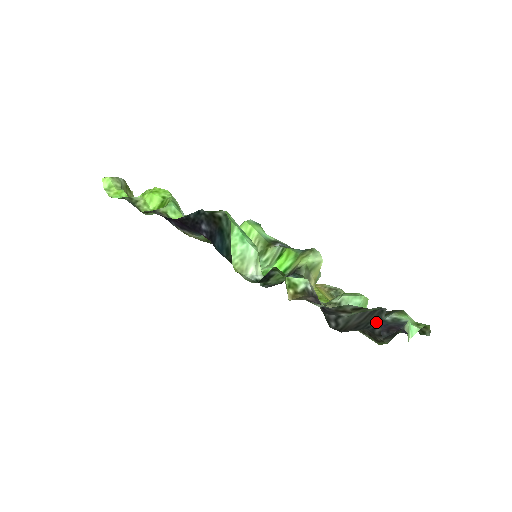
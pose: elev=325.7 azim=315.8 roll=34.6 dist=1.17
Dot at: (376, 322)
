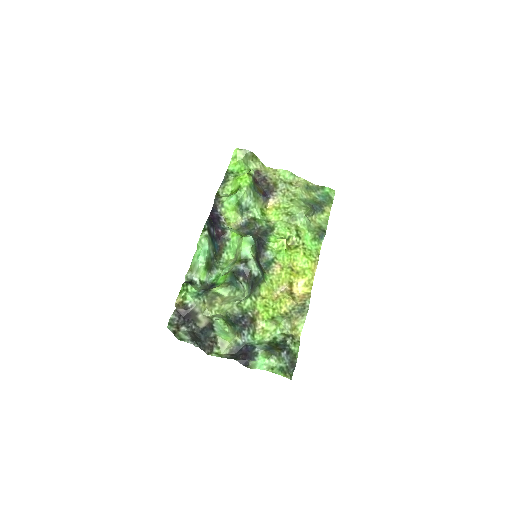
Dot at: (198, 344)
